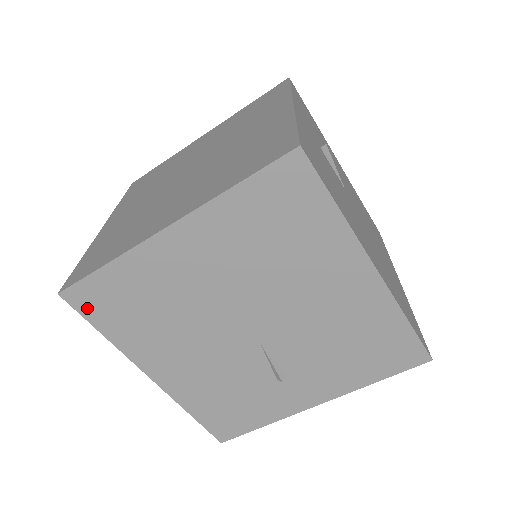
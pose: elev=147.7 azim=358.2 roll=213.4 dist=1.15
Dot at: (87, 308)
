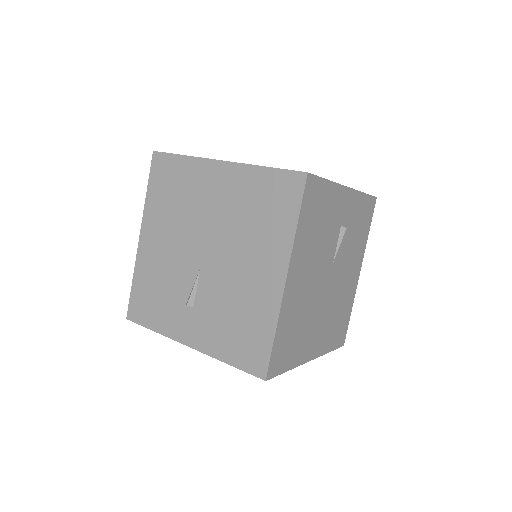
Dot at: (156, 170)
